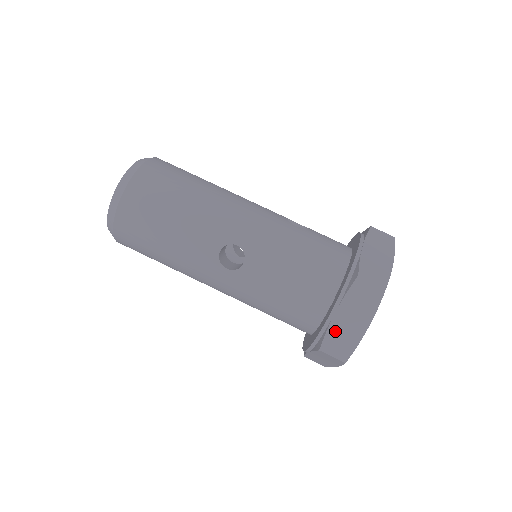
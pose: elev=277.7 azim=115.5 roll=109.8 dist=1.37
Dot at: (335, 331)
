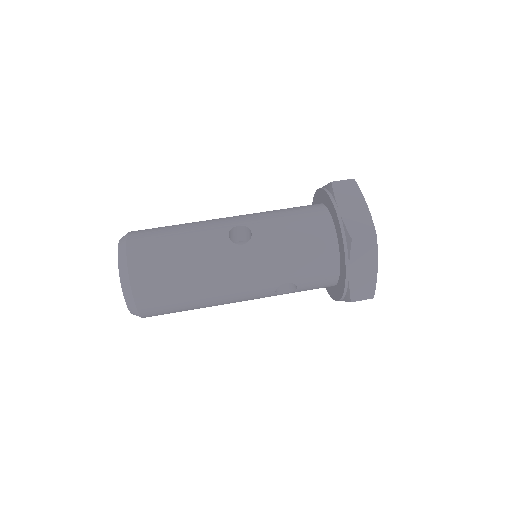
Dot at: (350, 221)
